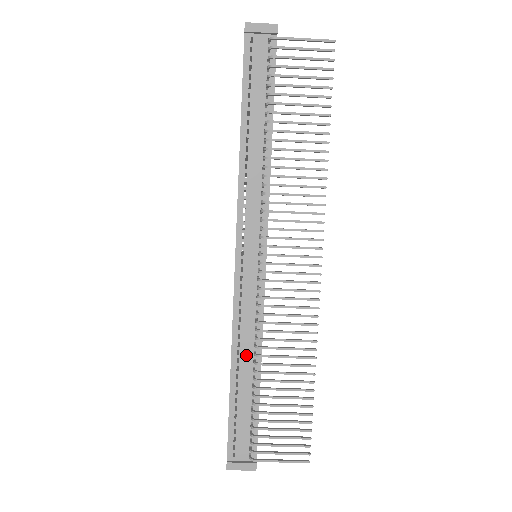
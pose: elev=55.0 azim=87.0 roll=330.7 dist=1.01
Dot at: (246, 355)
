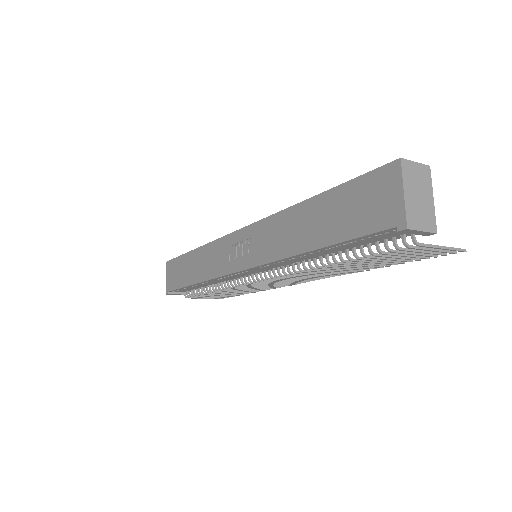
Dot at: (211, 283)
